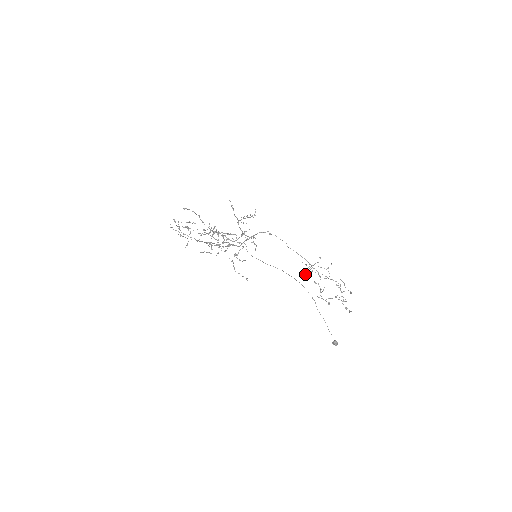
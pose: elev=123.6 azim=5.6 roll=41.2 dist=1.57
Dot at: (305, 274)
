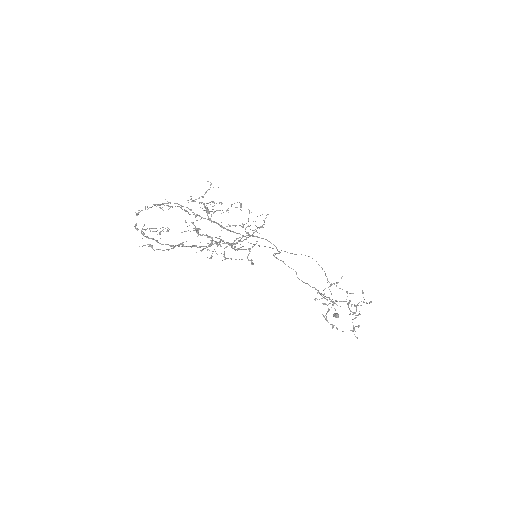
Dot at: occluded
